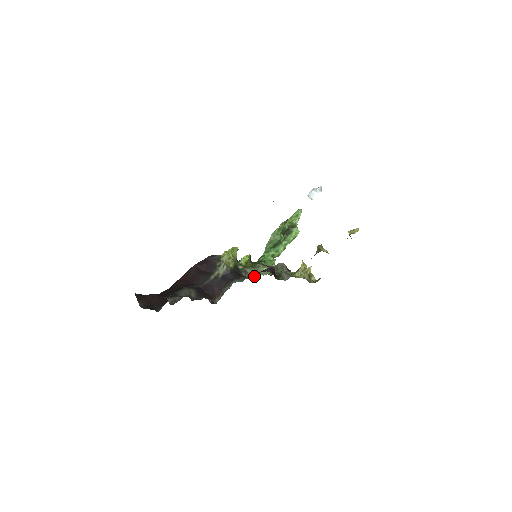
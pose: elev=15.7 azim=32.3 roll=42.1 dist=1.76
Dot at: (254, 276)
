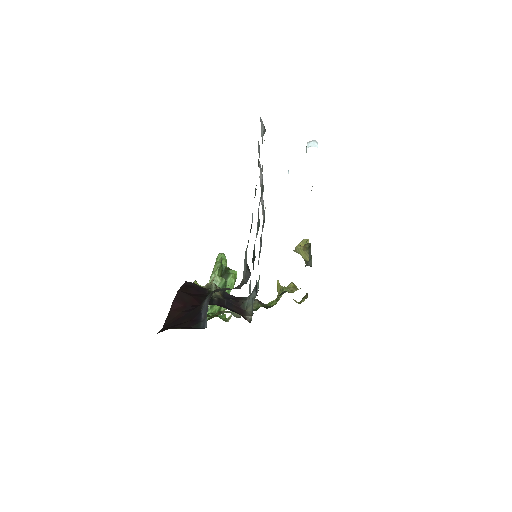
Dot at: (236, 315)
